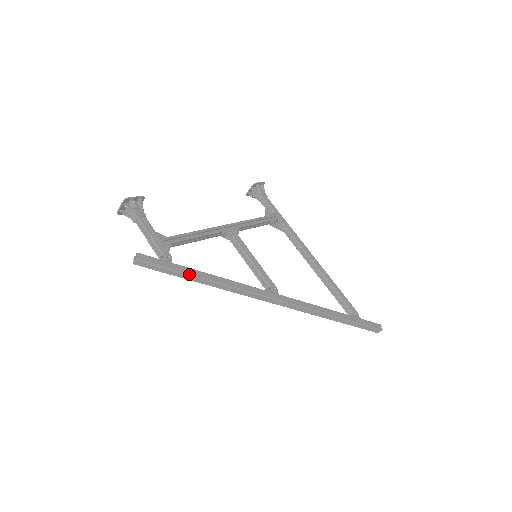
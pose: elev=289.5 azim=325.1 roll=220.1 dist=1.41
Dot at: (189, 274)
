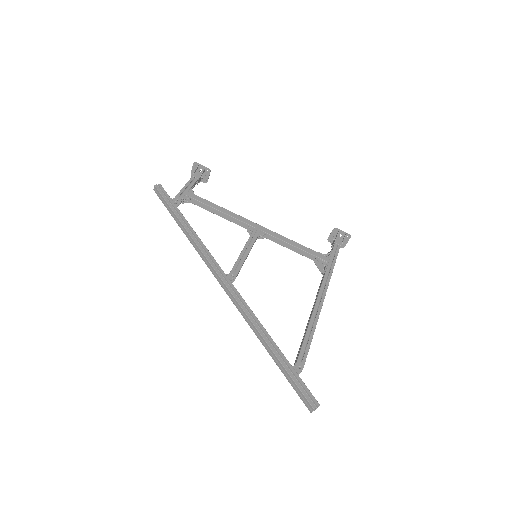
Dot at: (175, 214)
